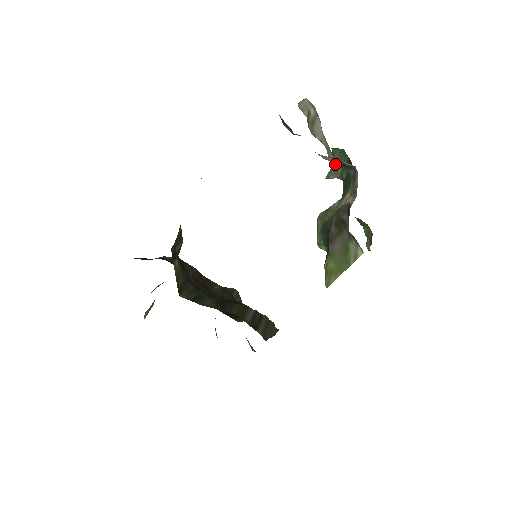
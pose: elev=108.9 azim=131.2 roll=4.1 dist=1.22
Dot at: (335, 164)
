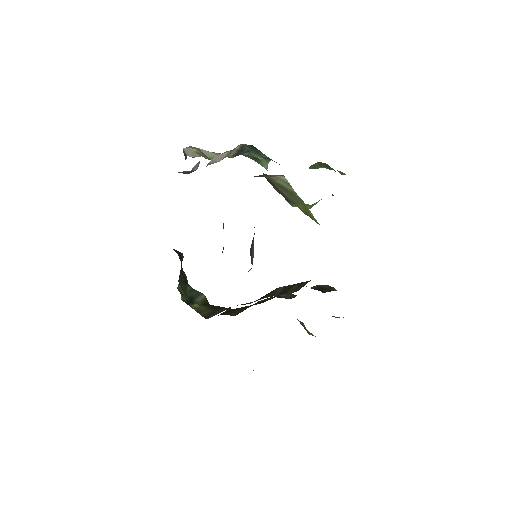
Dot at: (253, 158)
